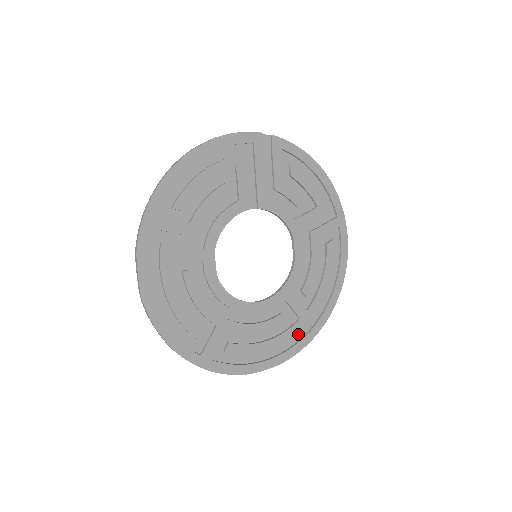
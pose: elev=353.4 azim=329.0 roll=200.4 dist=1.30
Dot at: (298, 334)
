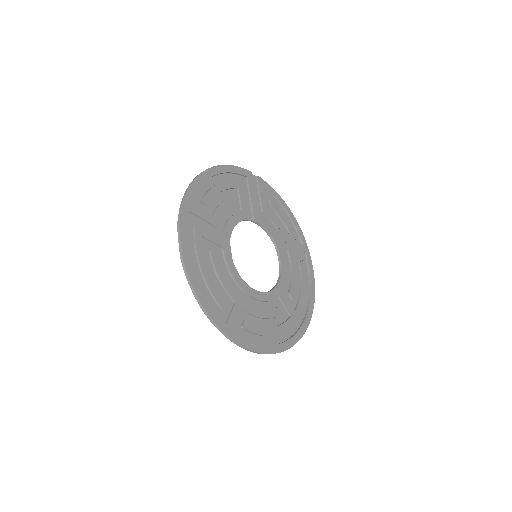
Dot at: (291, 330)
